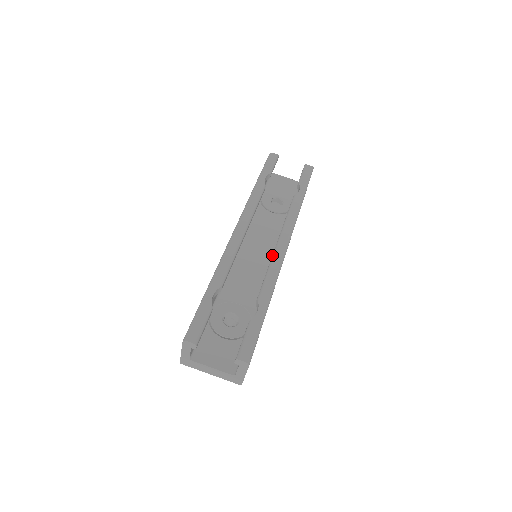
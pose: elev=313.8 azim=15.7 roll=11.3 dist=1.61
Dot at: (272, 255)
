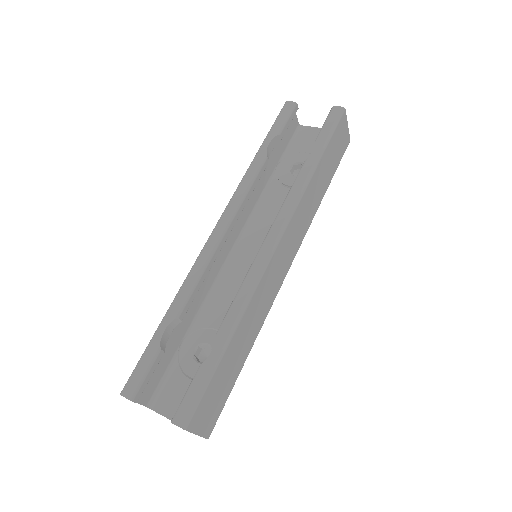
Dot at: occluded
